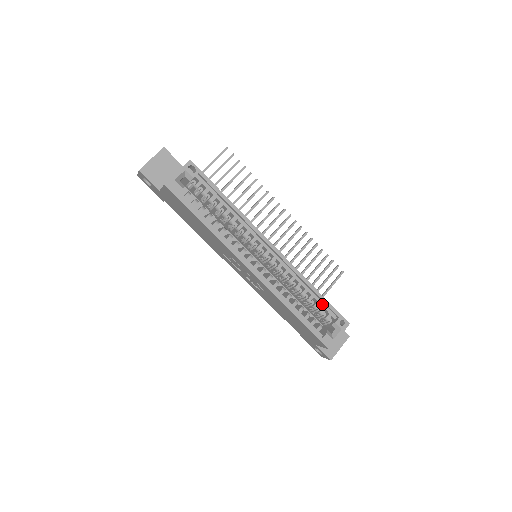
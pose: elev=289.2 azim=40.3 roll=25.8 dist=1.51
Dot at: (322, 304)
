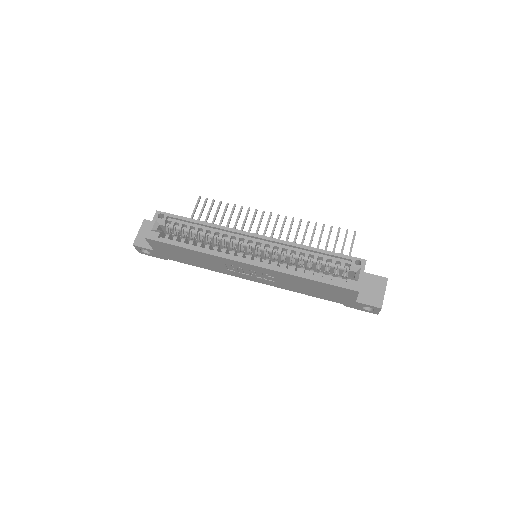
Dot at: (329, 258)
